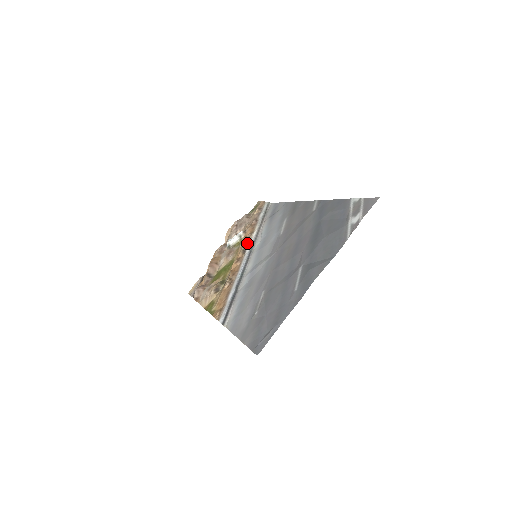
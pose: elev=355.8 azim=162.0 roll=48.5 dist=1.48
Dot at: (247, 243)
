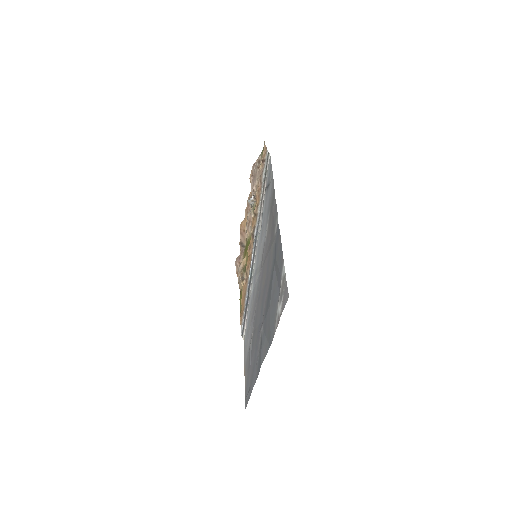
Dot at: (255, 222)
